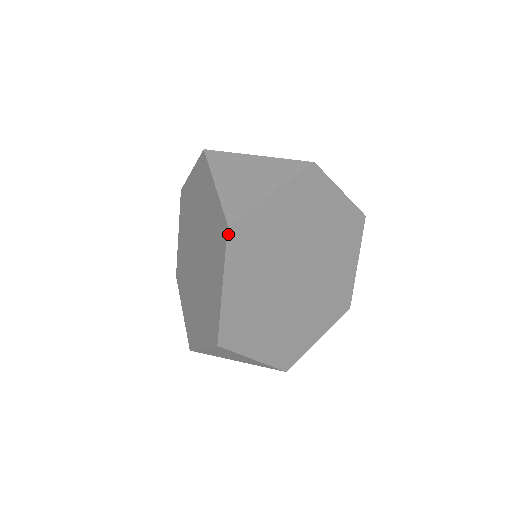
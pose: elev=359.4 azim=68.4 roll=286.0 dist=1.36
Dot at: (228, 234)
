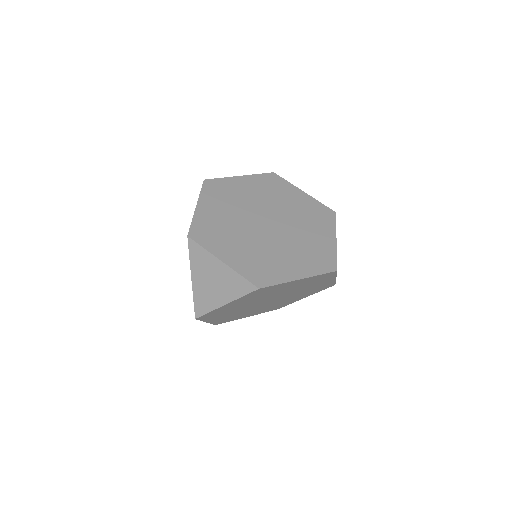
Dot at: (204, 183)
